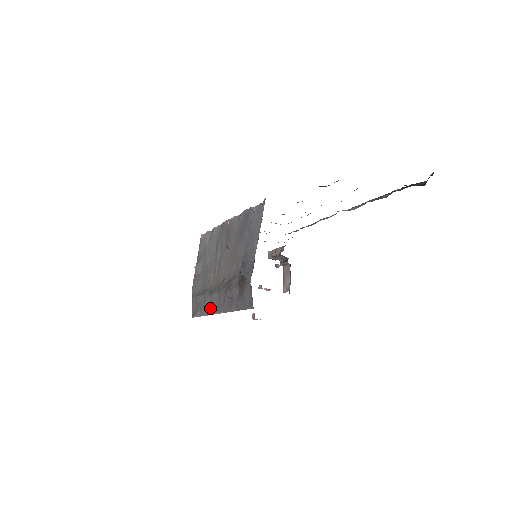
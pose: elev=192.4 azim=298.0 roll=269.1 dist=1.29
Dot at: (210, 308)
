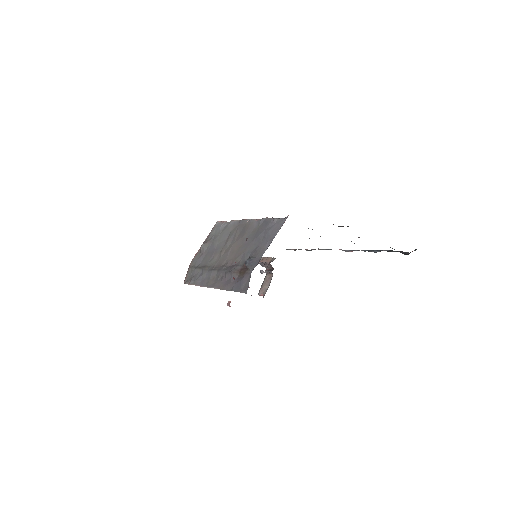
Dot at: (205, 281)
